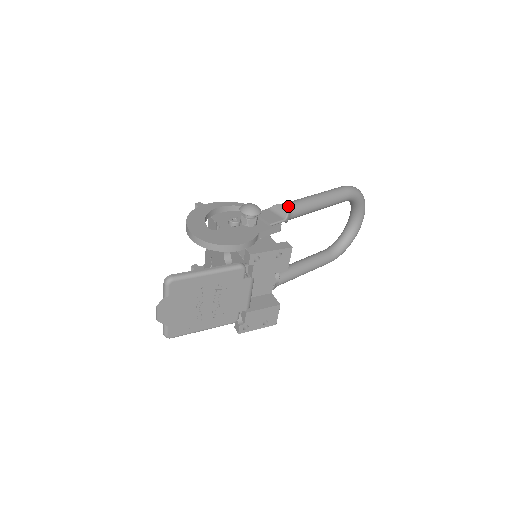
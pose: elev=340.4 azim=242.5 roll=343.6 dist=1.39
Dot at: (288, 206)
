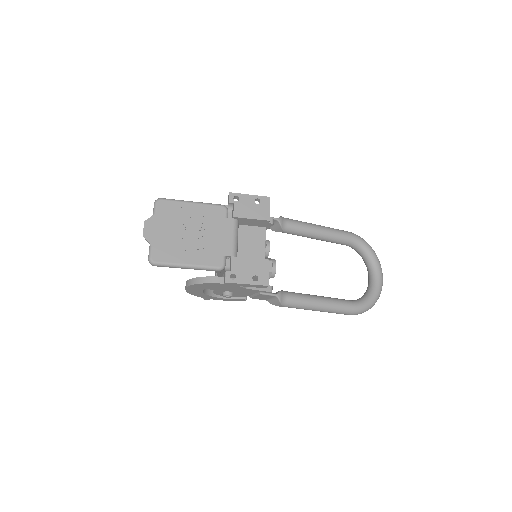
Dot at: occluded
